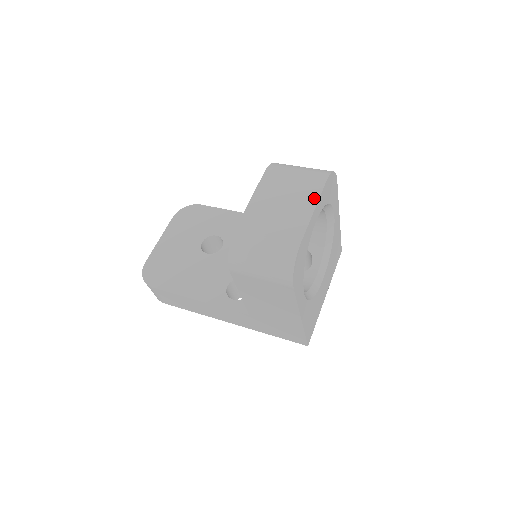
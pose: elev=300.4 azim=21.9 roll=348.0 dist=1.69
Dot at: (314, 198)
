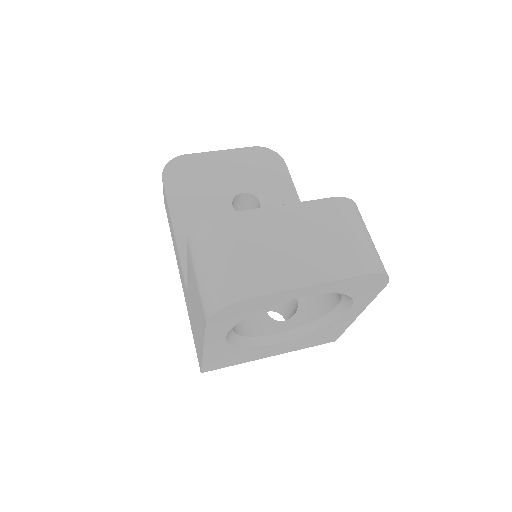
Dot at: (328, 275)
